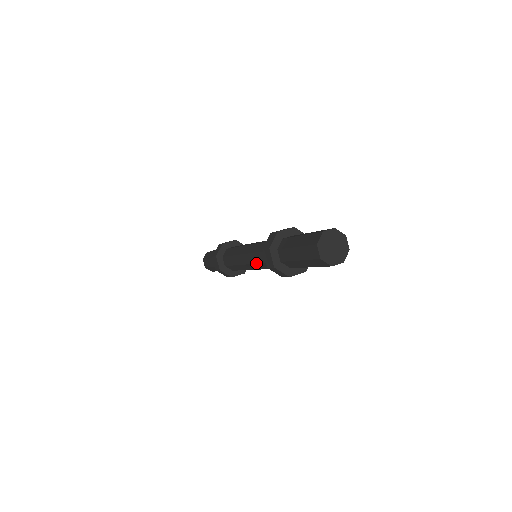
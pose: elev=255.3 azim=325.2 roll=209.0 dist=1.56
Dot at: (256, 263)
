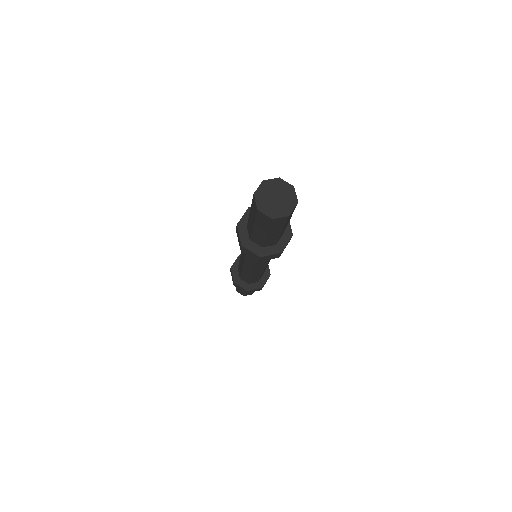
Dot at: (255, 264)
